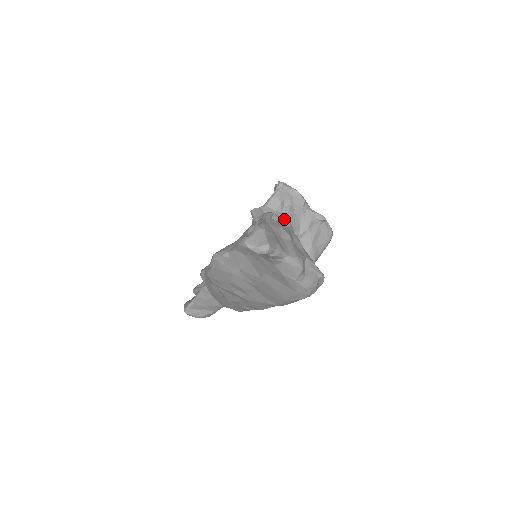
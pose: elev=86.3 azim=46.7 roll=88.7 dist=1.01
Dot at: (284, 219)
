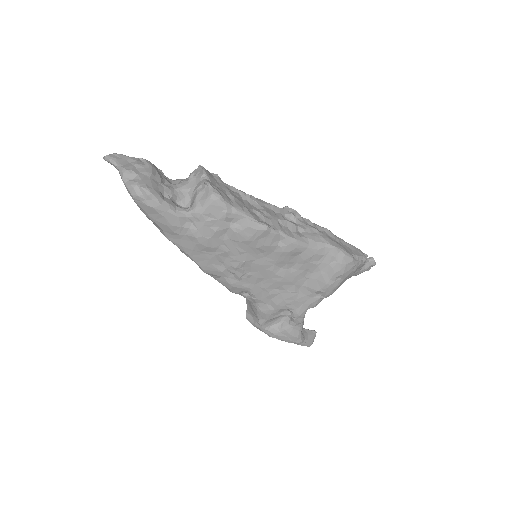
Dot at: (186, 181)
